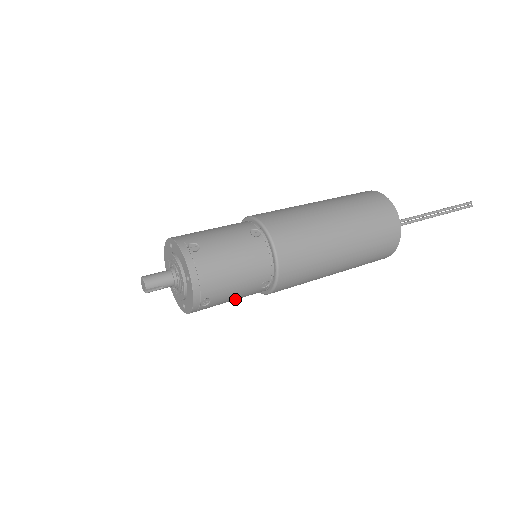
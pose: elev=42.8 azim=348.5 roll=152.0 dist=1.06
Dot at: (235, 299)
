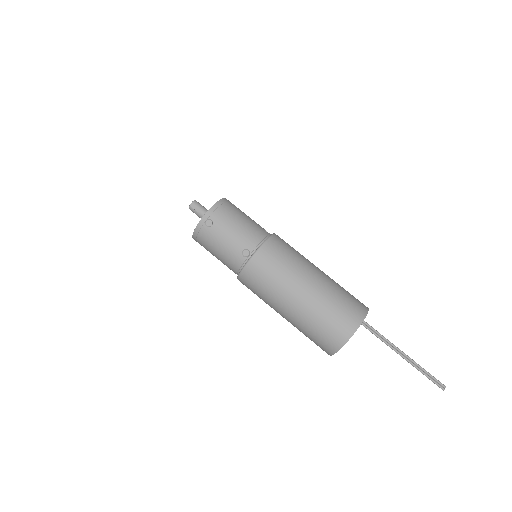
Dot at: (223, 249)
